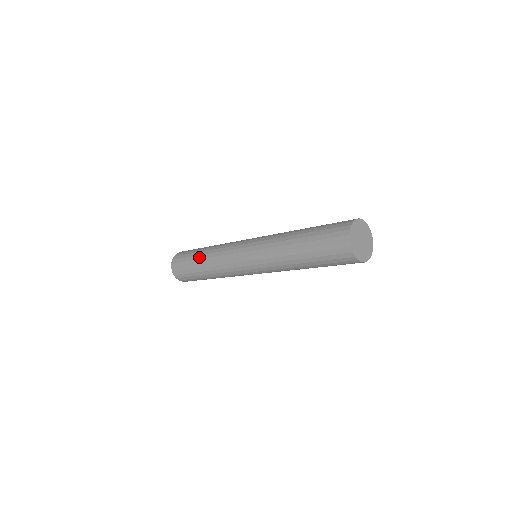
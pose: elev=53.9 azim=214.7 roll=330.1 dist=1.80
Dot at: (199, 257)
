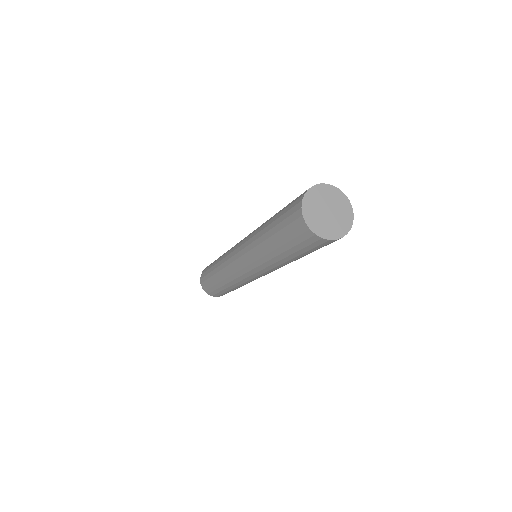
Dot at: occluded
